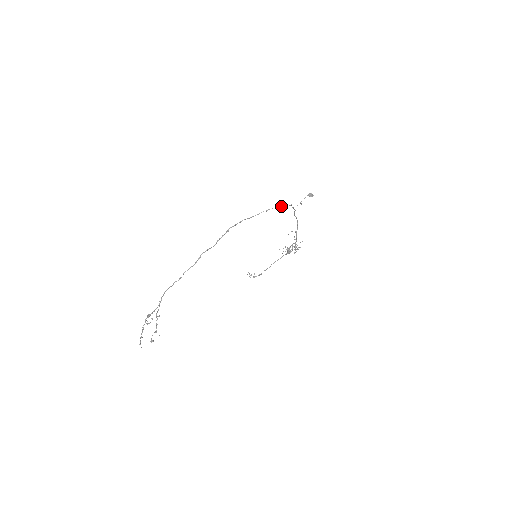
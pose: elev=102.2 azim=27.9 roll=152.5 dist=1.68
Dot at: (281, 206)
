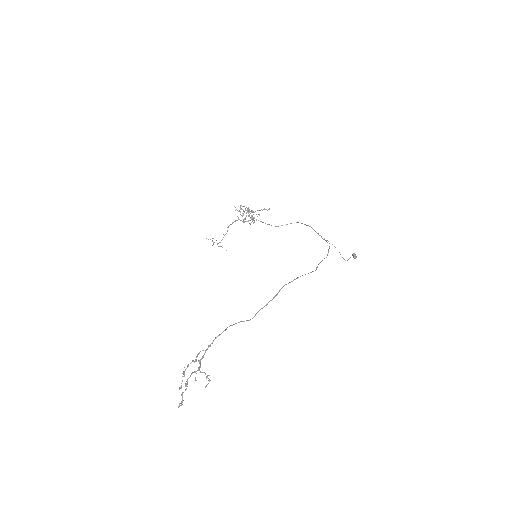
Dot at: occluded
